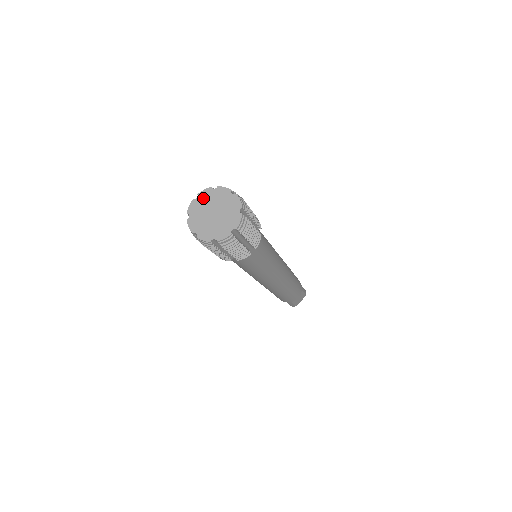
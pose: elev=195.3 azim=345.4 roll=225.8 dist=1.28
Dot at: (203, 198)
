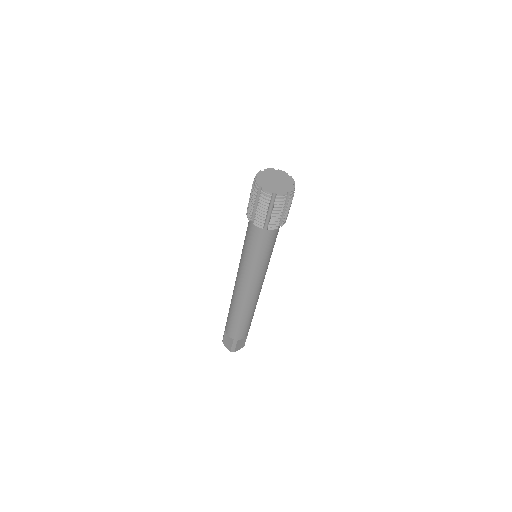
Dot at: (268, 172)
